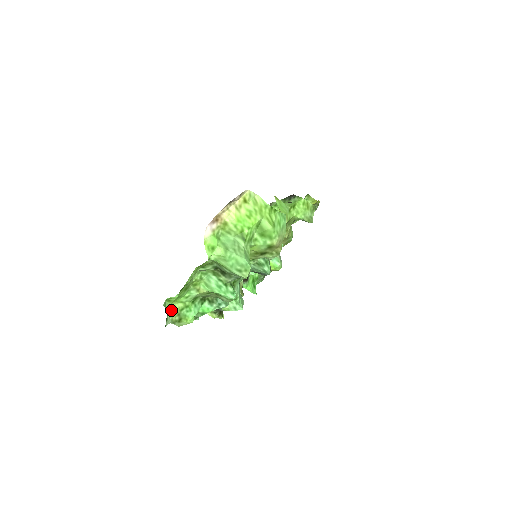
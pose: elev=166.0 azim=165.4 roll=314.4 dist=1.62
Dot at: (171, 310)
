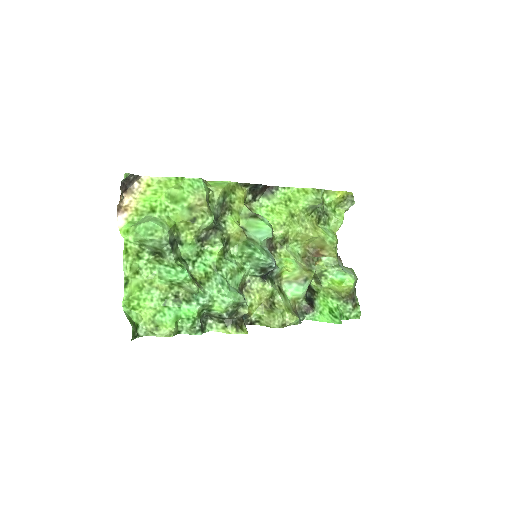
Dot at: (142, 319)
